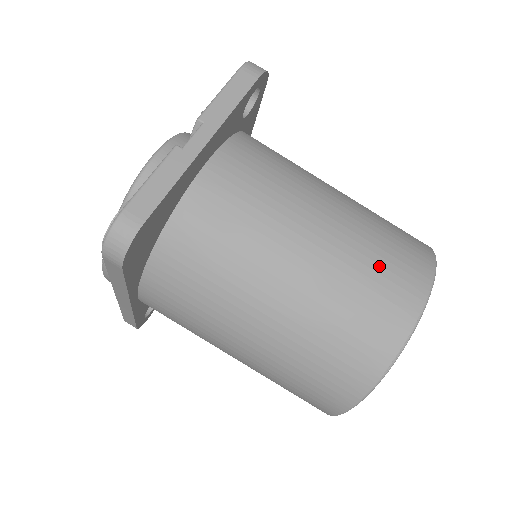
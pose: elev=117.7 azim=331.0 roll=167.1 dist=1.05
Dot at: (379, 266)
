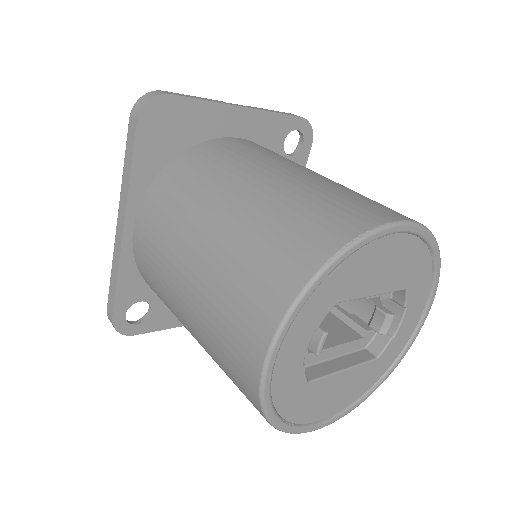
Dot at: (360, 196)
